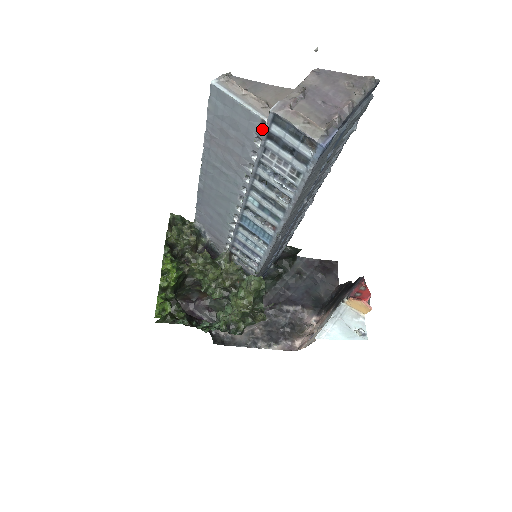
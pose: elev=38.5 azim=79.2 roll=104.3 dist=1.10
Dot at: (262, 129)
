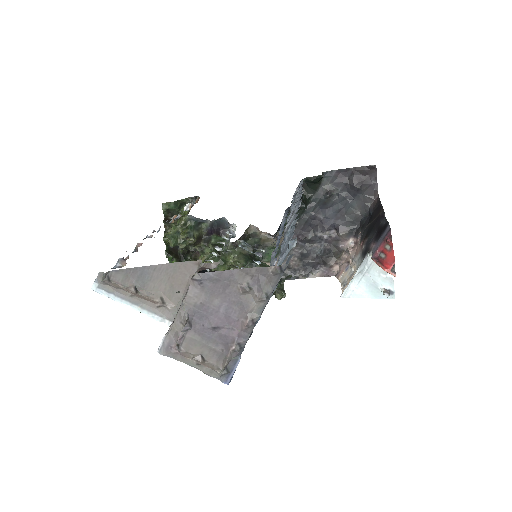
Dot at: occluded
